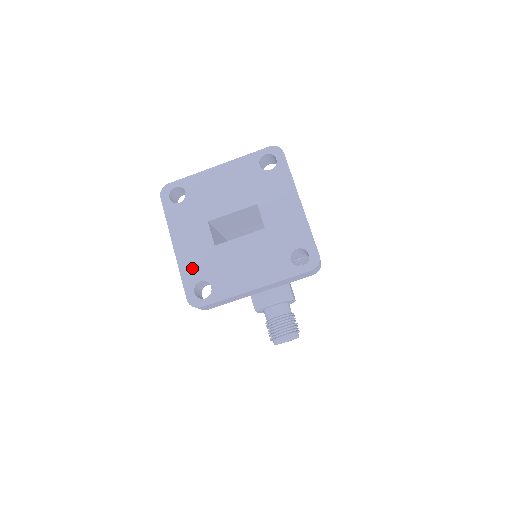
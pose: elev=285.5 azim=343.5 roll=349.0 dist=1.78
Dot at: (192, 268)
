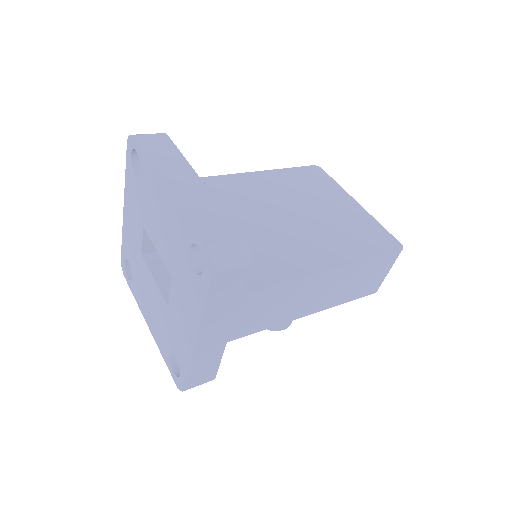
Dot at: (127, 244)
